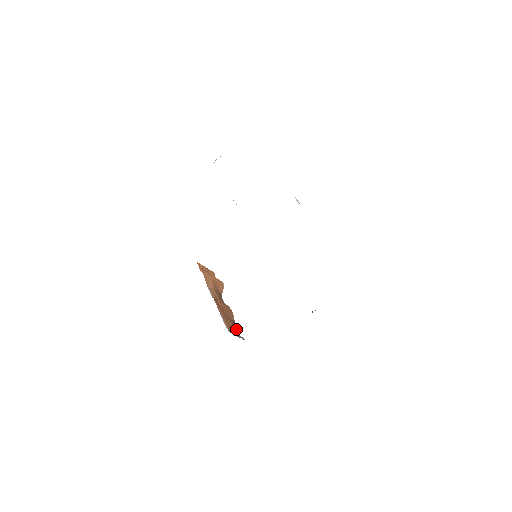
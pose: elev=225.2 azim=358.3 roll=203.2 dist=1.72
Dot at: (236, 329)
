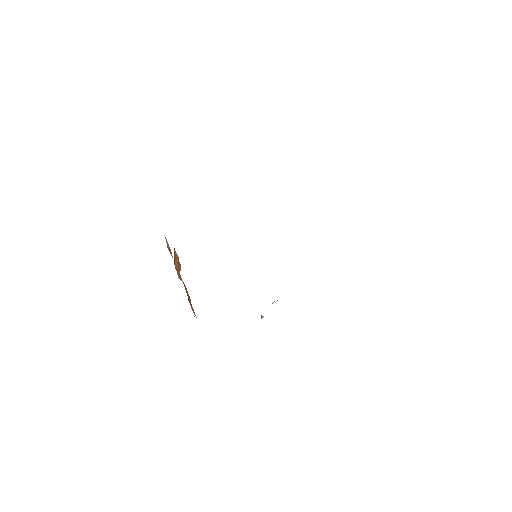
Dot at: (194, 316)
